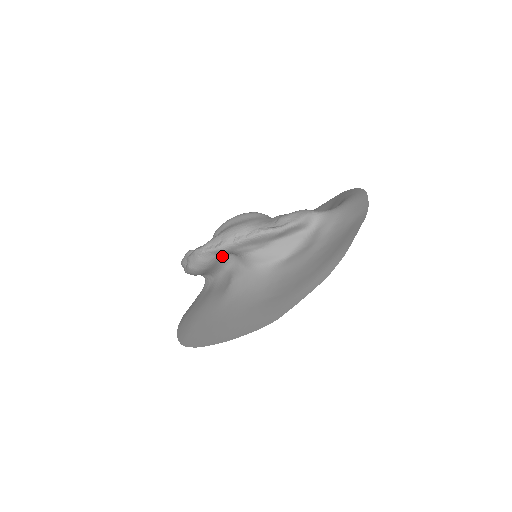
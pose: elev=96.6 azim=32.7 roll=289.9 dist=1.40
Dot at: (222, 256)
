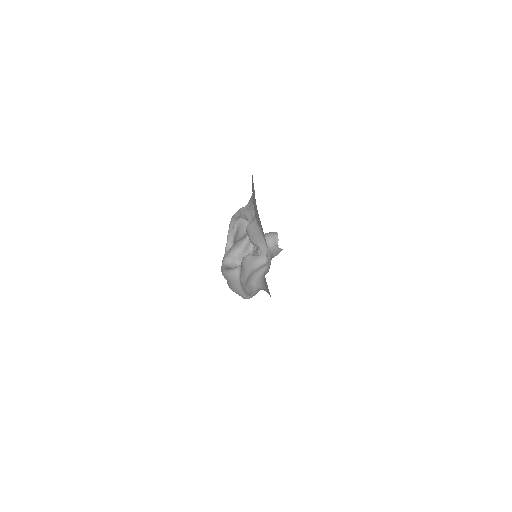
Dot at: occluded
